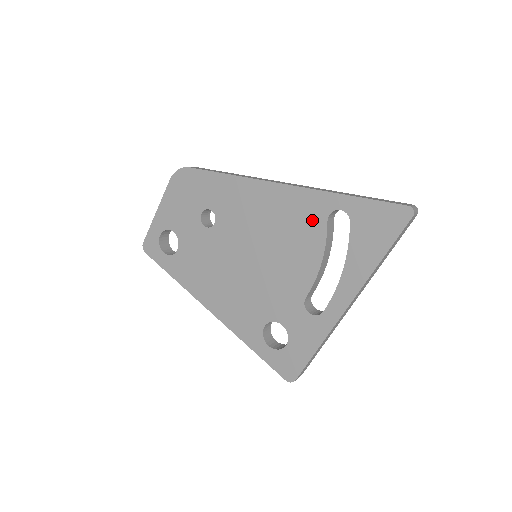
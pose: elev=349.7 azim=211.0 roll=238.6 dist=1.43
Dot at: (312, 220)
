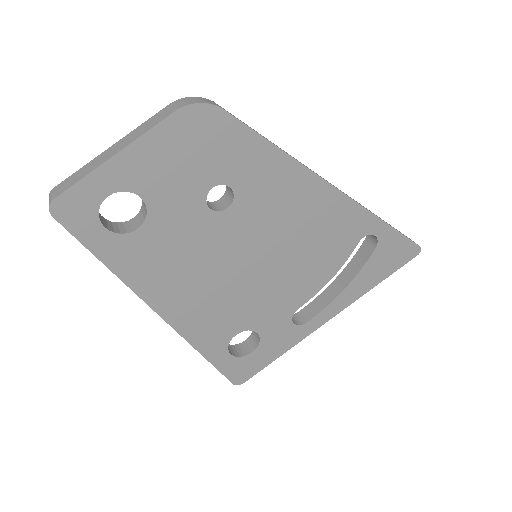
Dot at: (347, 238)
